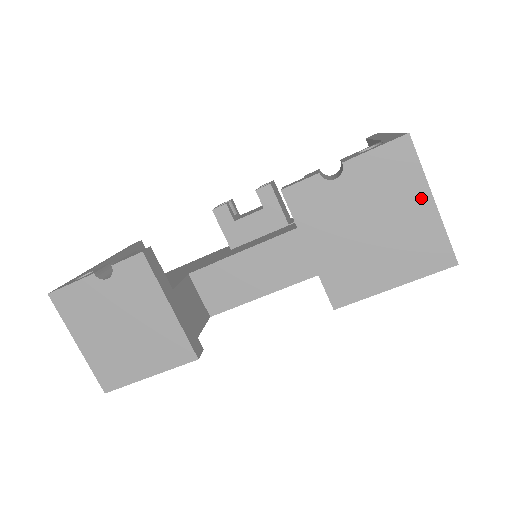
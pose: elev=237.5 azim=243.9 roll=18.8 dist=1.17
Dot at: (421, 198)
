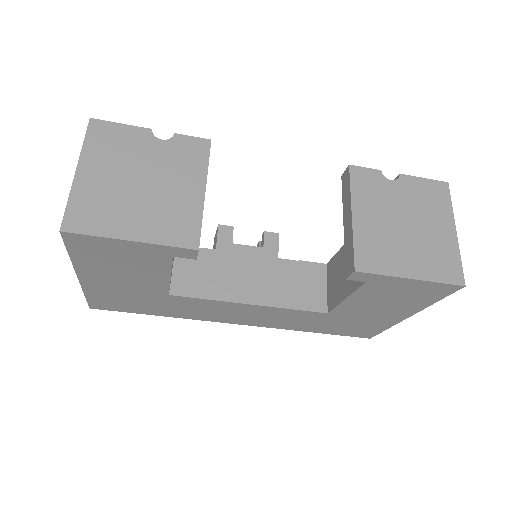
Dot at: (447, 225)
